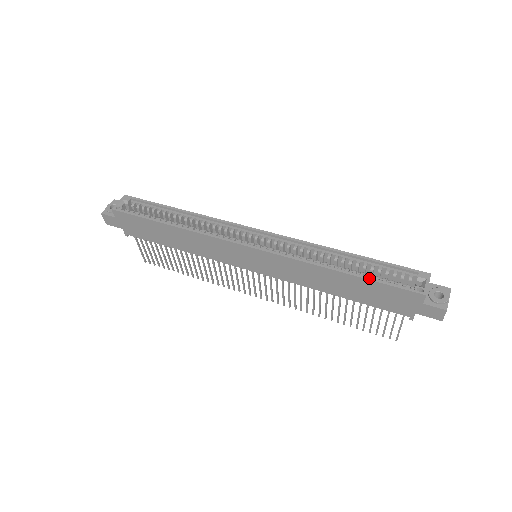
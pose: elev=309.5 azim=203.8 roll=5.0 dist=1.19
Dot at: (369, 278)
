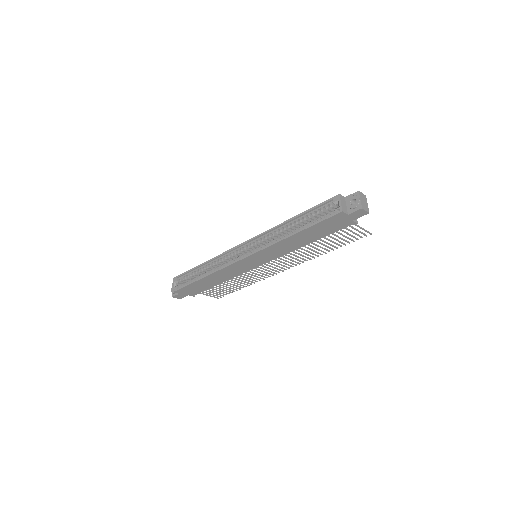
Dot at: (309, 226)
